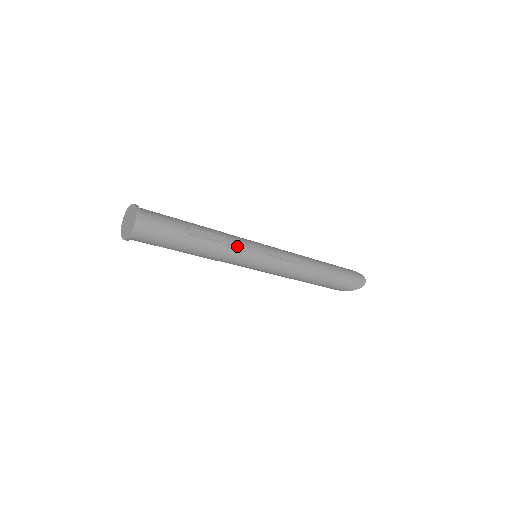
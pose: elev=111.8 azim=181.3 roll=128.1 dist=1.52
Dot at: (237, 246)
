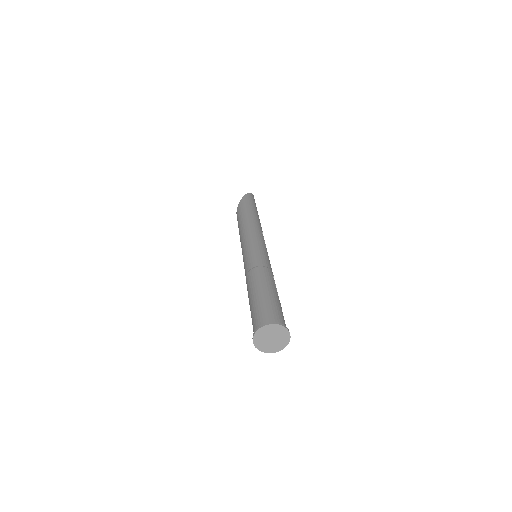
Dot at: occluded
